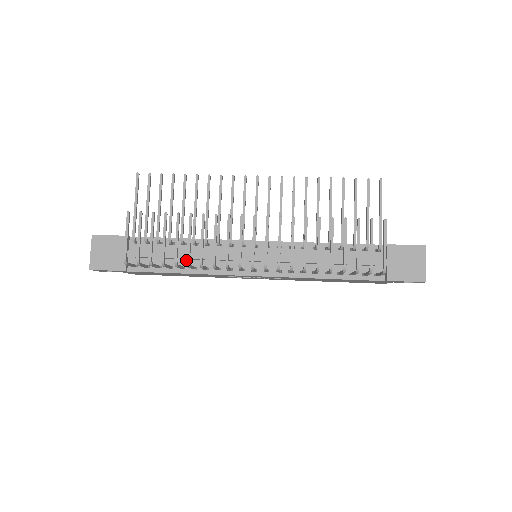
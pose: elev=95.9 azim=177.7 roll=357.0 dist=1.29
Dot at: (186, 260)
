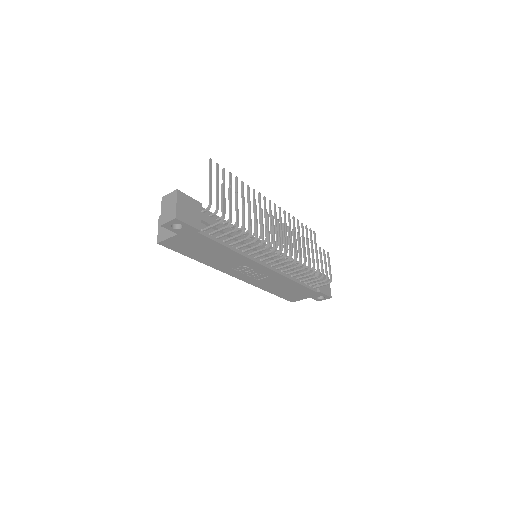
Dot at: (233, 240)
